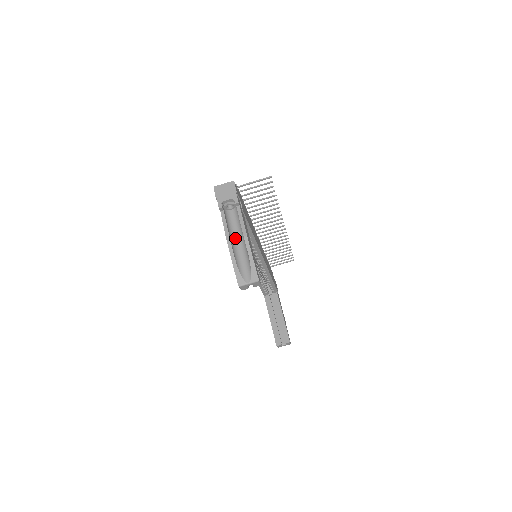
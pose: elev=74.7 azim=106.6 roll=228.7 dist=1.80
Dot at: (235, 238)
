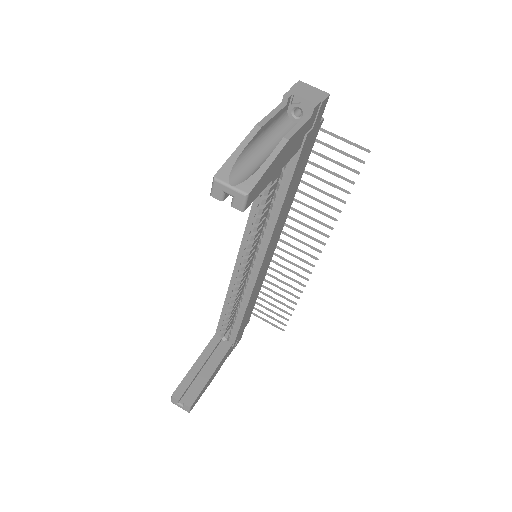
Dot at: (268, 141)
